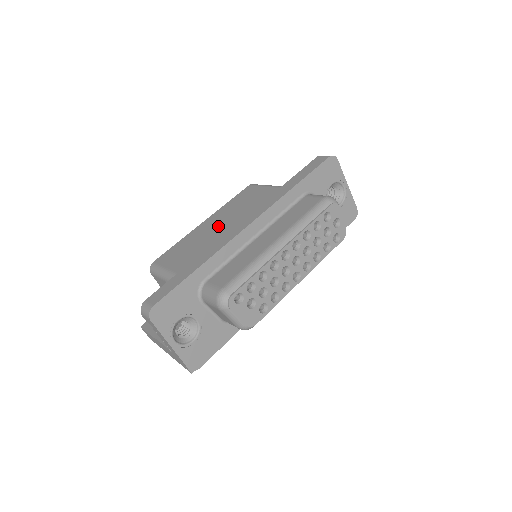
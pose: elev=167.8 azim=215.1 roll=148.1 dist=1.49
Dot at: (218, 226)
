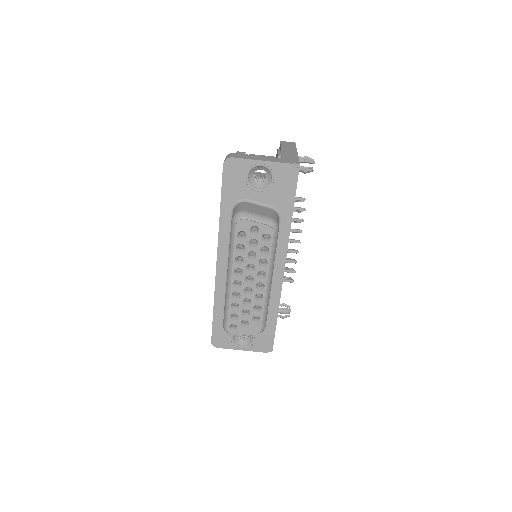
Dot at: occluded
